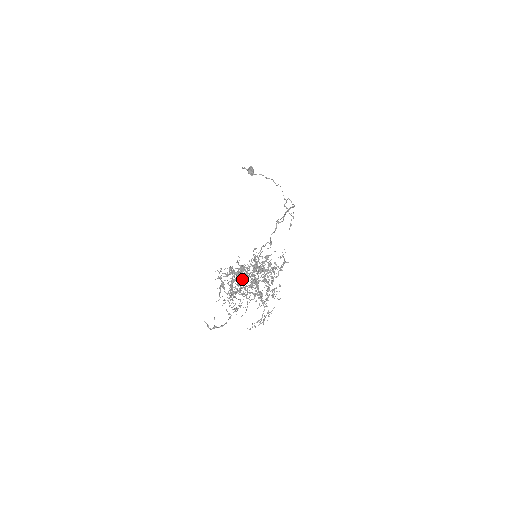
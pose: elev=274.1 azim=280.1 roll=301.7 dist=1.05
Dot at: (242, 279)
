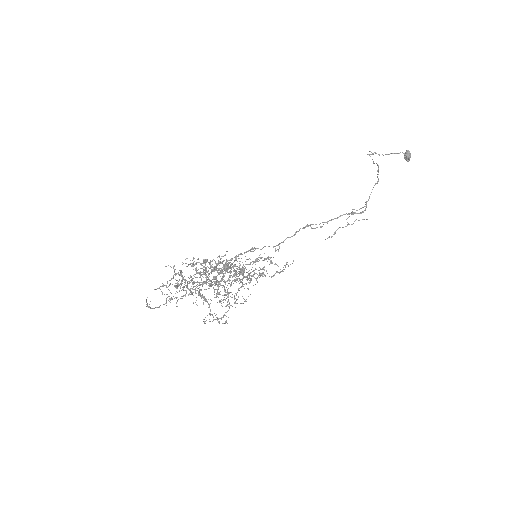
Dot at: (201, 274)
